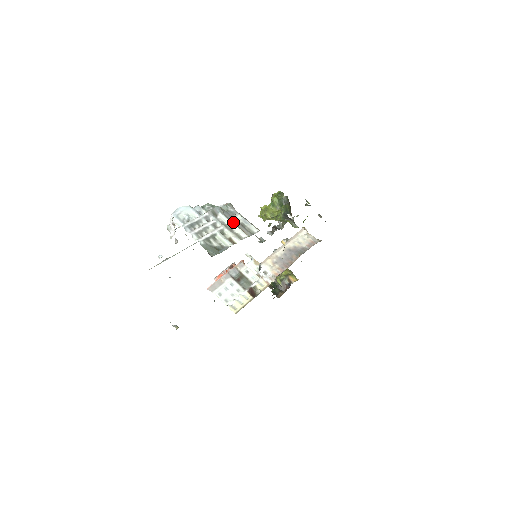
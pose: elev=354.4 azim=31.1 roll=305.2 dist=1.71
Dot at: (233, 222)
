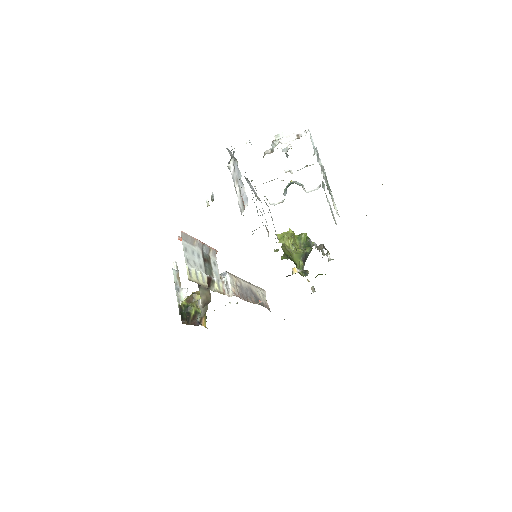
Dot at: occluded
